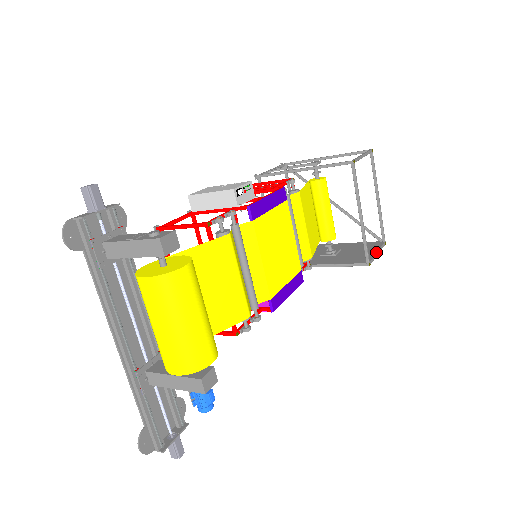
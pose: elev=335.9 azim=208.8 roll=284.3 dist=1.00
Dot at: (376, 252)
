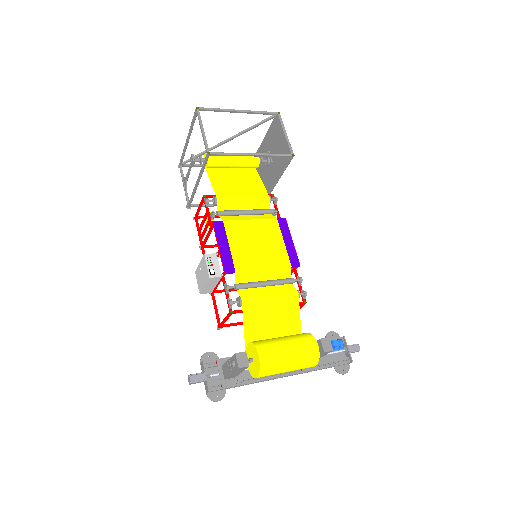
Dot at: (284, 136)
